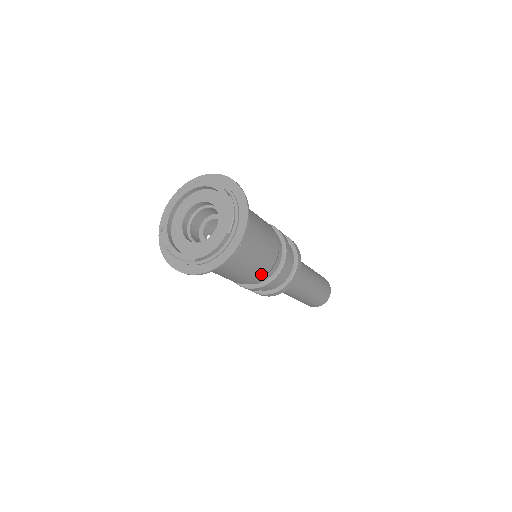
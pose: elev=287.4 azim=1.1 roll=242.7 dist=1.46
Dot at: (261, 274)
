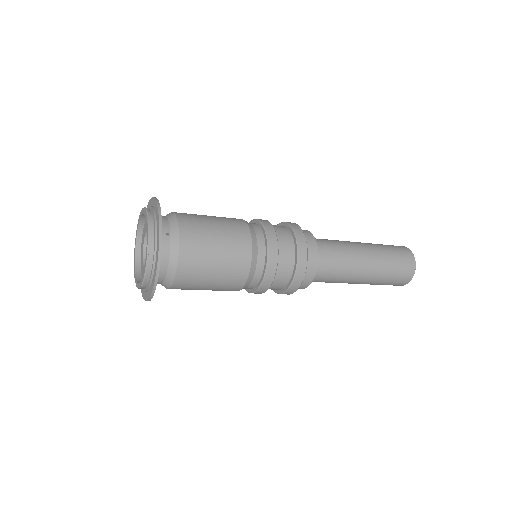
Dot at: occluded
